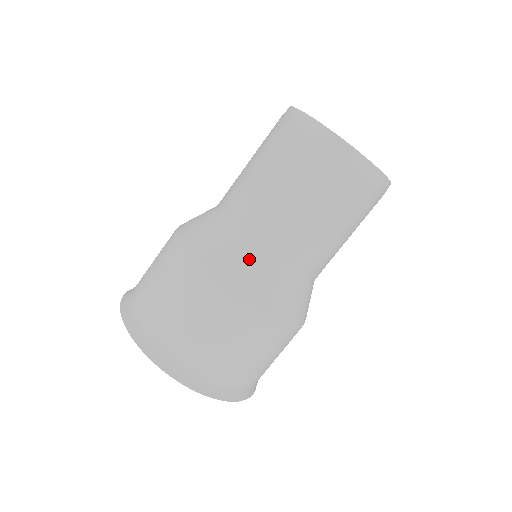
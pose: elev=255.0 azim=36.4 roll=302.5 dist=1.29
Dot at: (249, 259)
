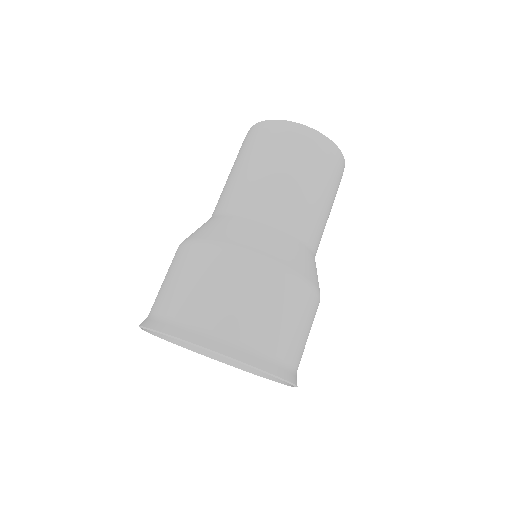
Dot at: (220, 220)
